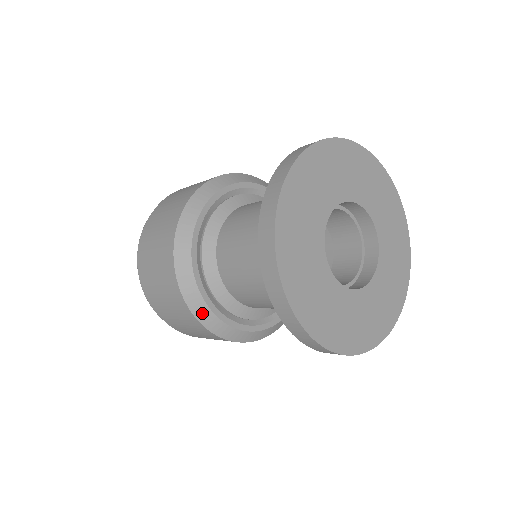
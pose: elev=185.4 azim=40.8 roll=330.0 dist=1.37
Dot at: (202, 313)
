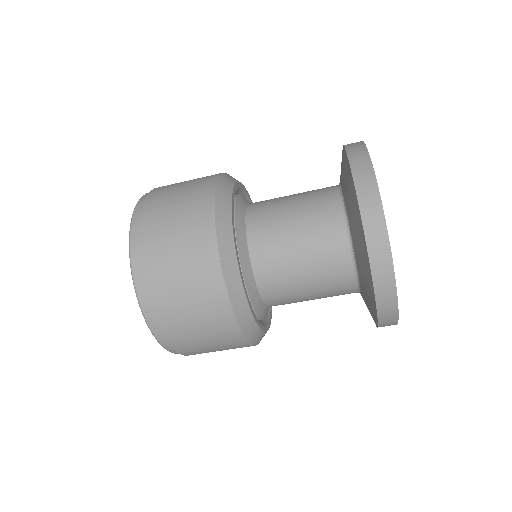
Dot at: (249, 328)
